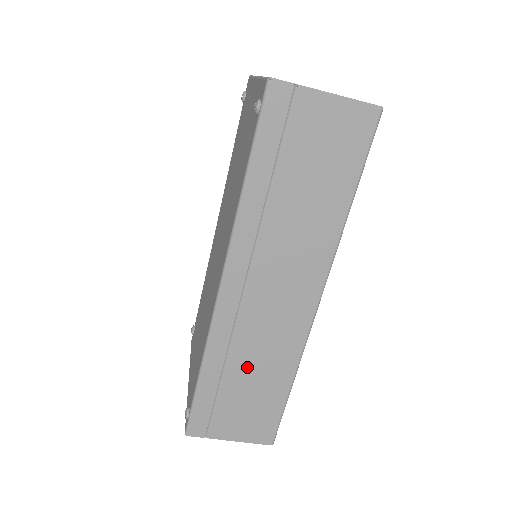
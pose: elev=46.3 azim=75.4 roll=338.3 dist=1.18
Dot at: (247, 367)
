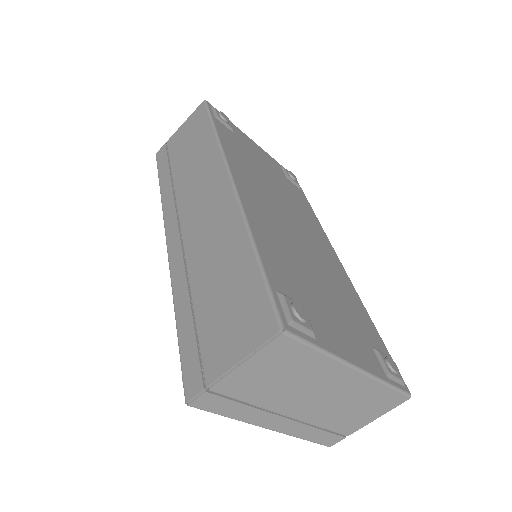
Dot at: (207, 274)
